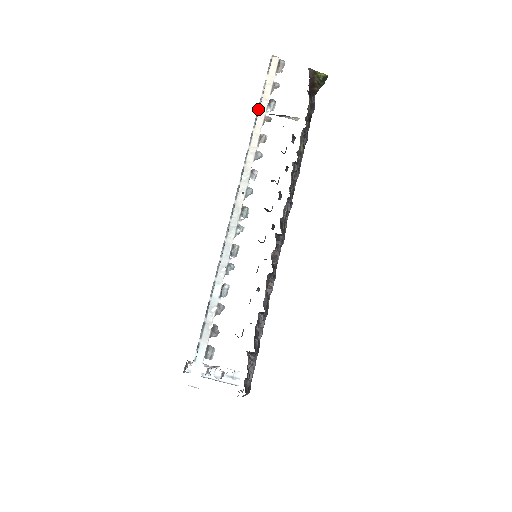
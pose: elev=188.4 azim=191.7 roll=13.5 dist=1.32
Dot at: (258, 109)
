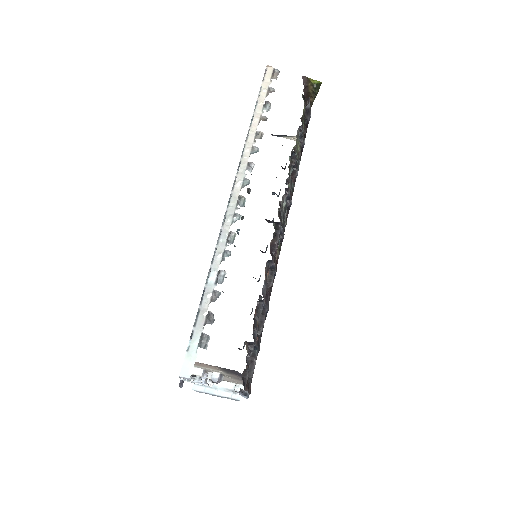
Dot at: (254, 110)
